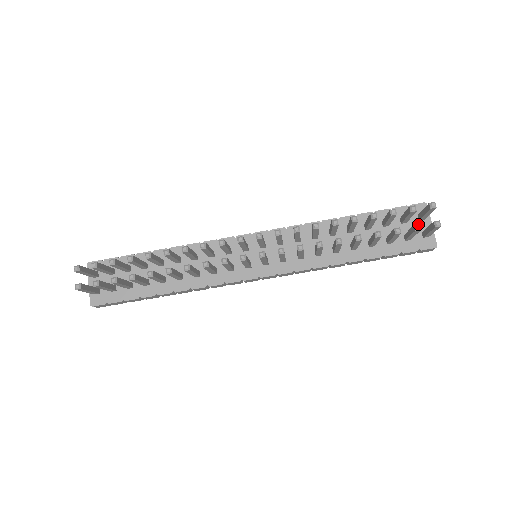
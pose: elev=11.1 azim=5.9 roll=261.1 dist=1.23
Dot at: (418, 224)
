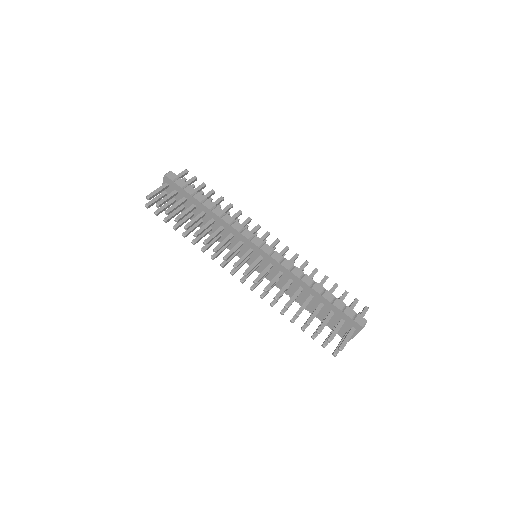
Dot at: (325, 346)
